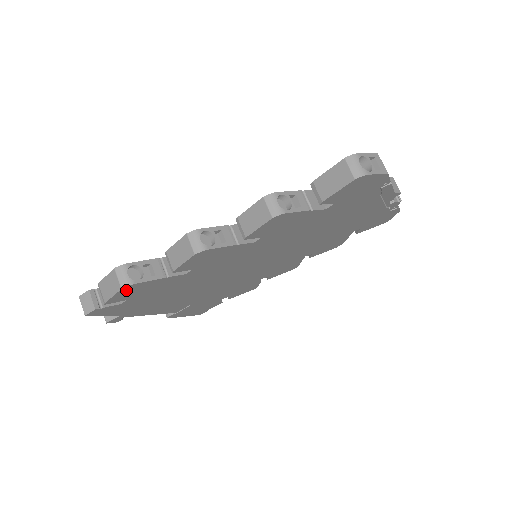
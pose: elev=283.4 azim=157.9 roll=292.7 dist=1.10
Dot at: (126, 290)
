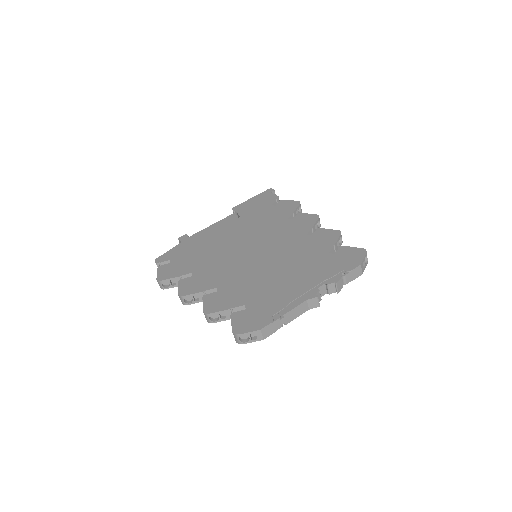
Dot at: occluded
